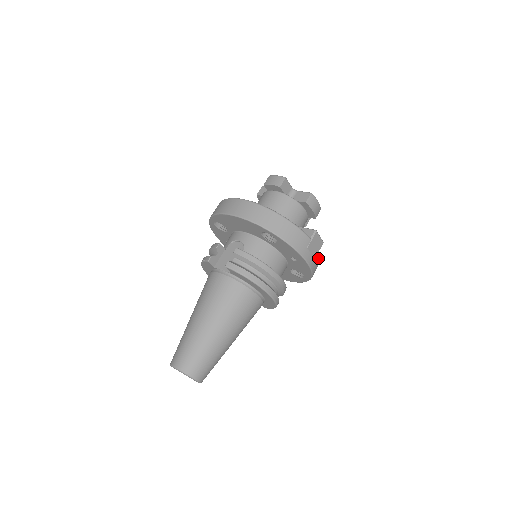
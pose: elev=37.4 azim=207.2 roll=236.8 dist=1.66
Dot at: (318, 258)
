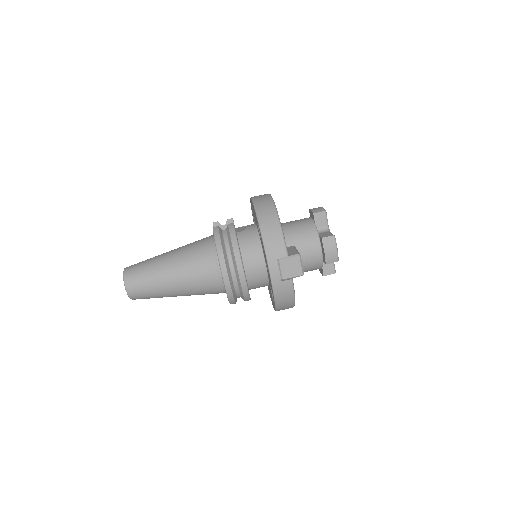
Dot at: (288, 284)
